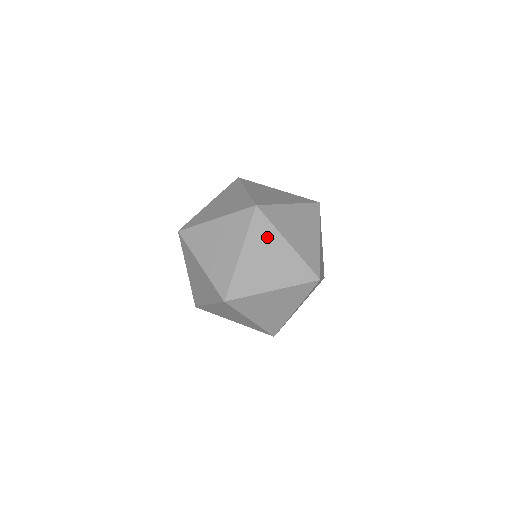
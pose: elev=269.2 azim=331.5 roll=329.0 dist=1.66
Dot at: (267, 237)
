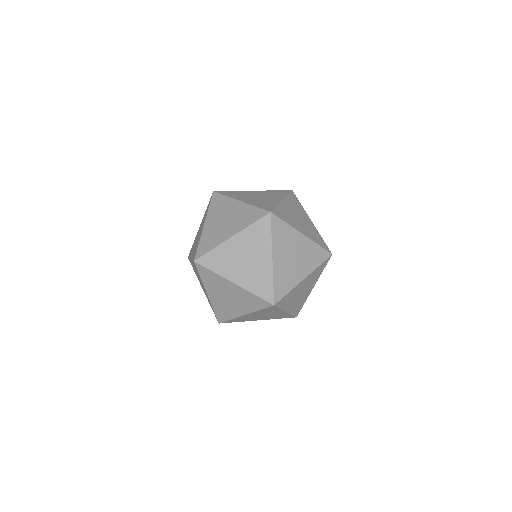
Dot at: (216, 281)
